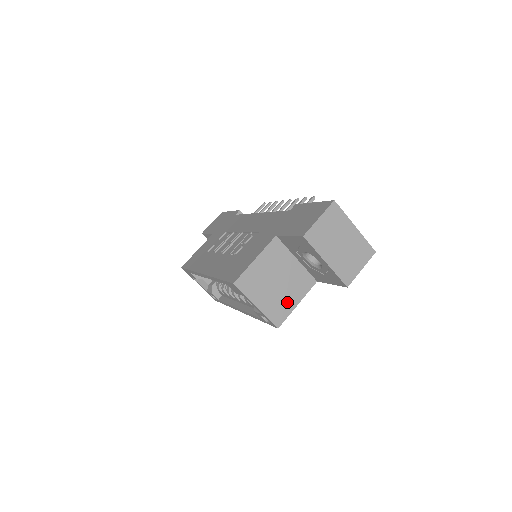
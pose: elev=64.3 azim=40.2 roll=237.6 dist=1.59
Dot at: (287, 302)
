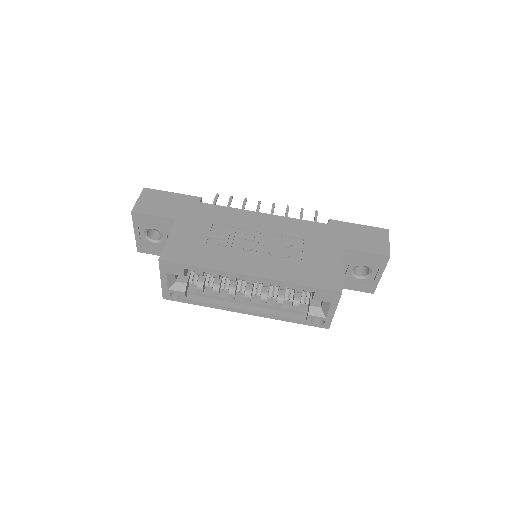
Dot at: occluded
